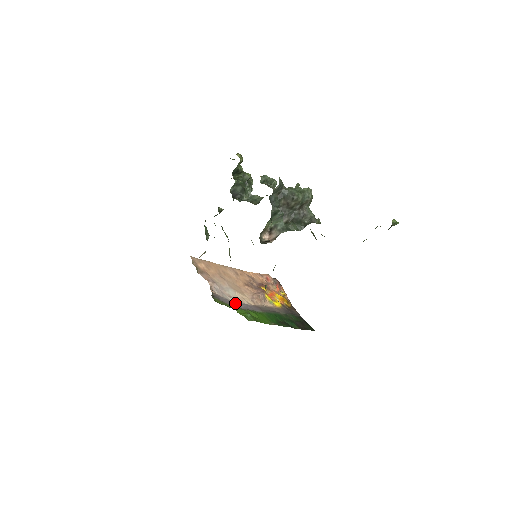
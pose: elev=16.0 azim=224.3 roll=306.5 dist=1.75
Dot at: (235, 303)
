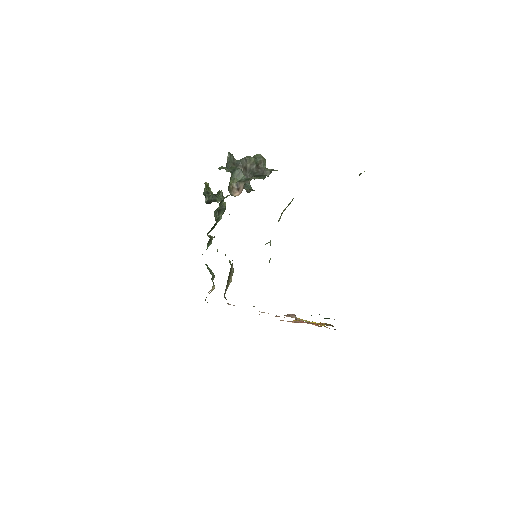
Dot at: occluded
